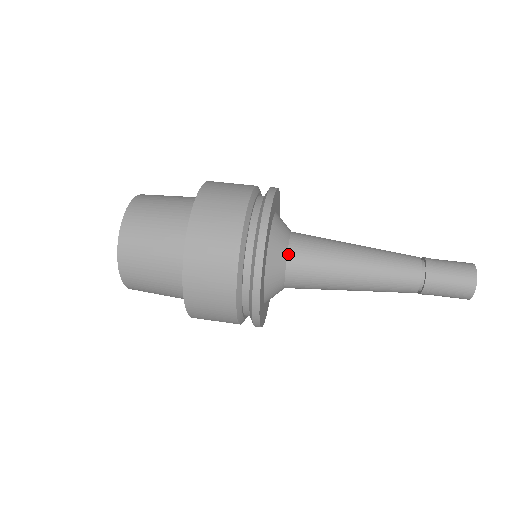
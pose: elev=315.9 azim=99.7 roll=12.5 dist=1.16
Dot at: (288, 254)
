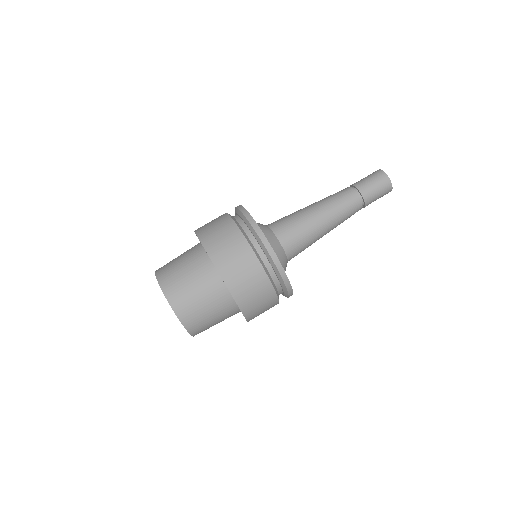
Dot at: occluded
